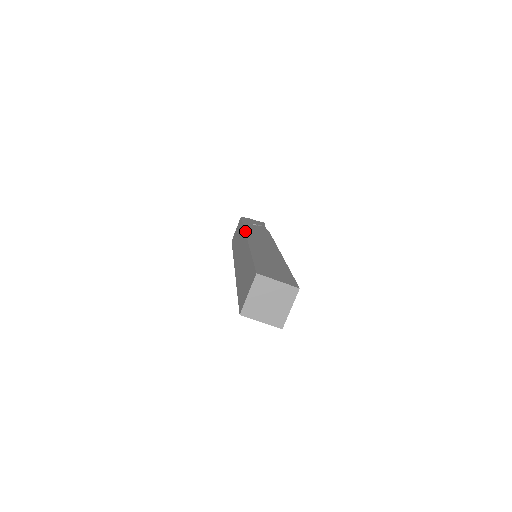
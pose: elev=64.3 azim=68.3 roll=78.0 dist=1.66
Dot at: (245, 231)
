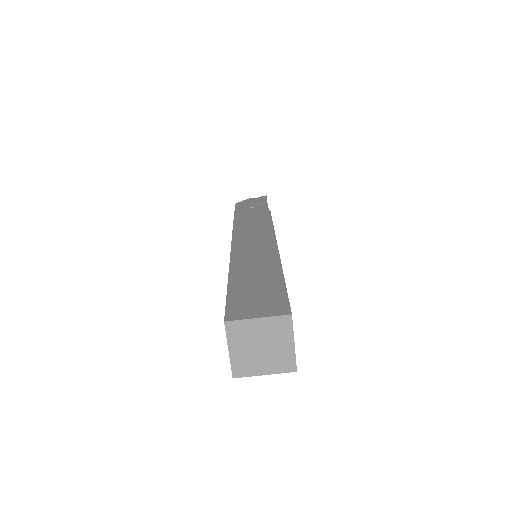
Dot at: (232, 231)
